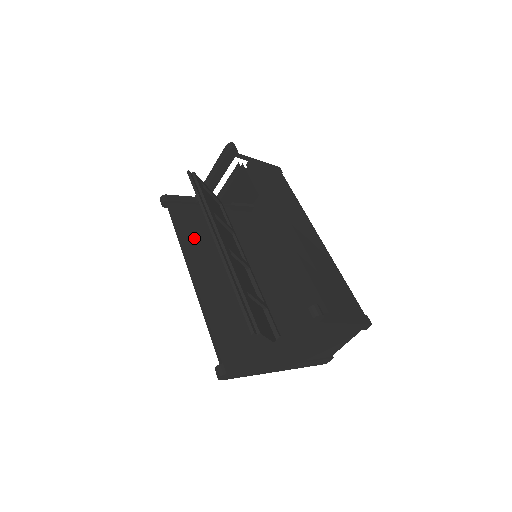
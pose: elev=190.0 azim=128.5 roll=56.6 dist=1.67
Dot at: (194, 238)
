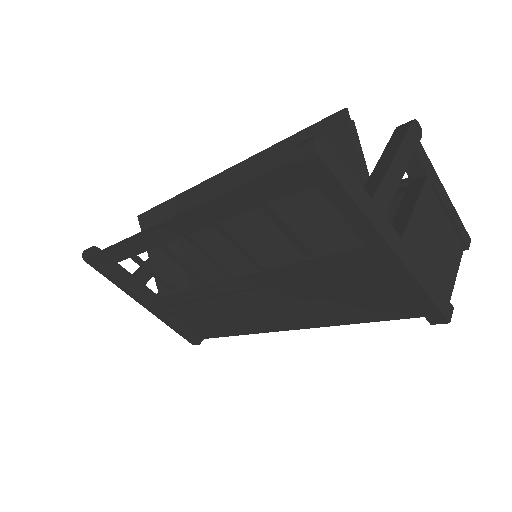
Dot at: occluded
